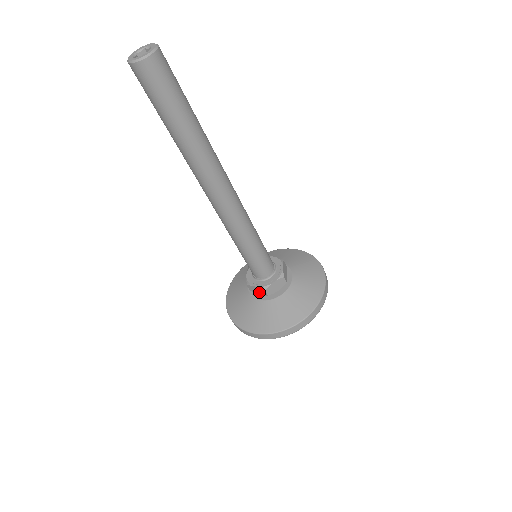
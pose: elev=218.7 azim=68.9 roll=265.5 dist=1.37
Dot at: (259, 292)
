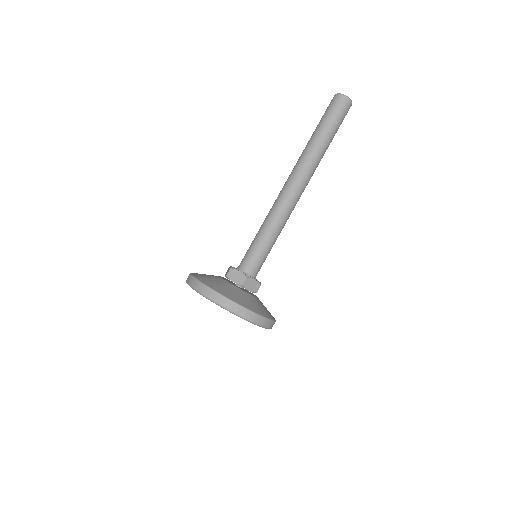
Dot at: (236, 279)
